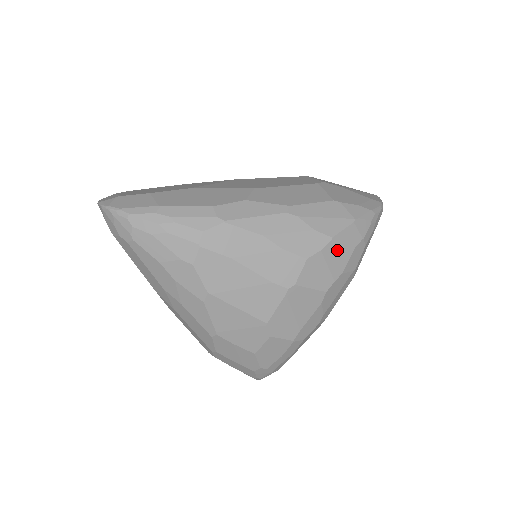
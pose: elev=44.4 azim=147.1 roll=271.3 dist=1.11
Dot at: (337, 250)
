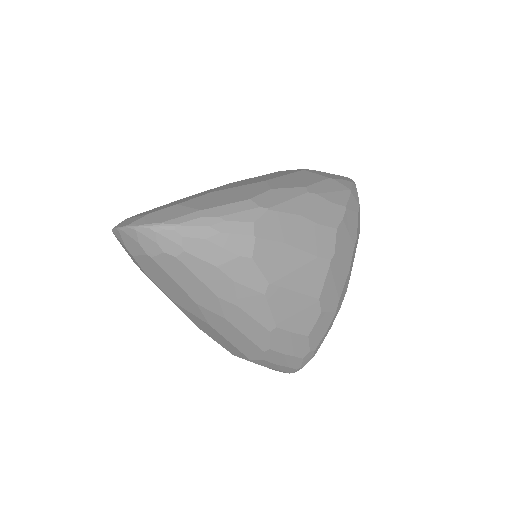
Dot at: (350, 218)
